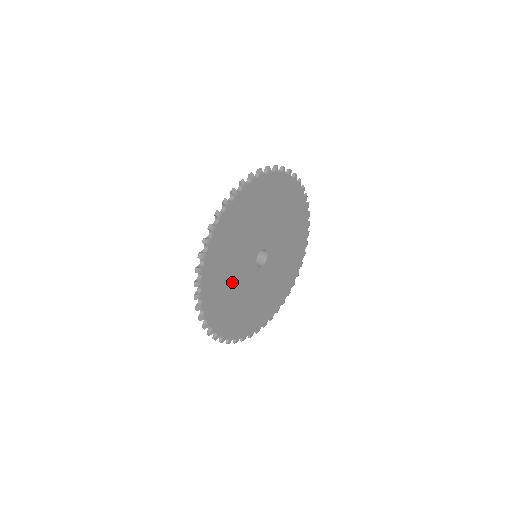
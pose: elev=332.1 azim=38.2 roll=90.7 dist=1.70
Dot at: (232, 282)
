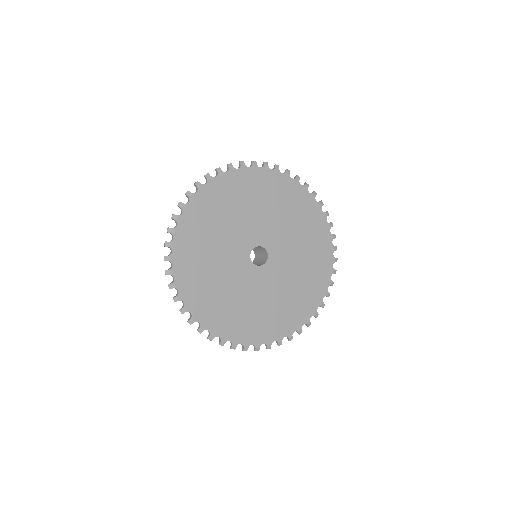
Dot at: (226, 288)
